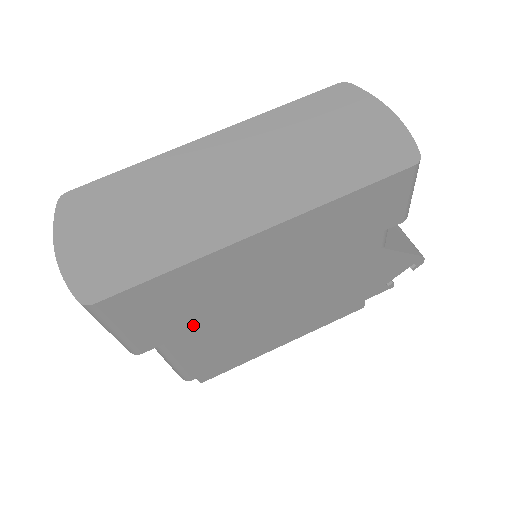
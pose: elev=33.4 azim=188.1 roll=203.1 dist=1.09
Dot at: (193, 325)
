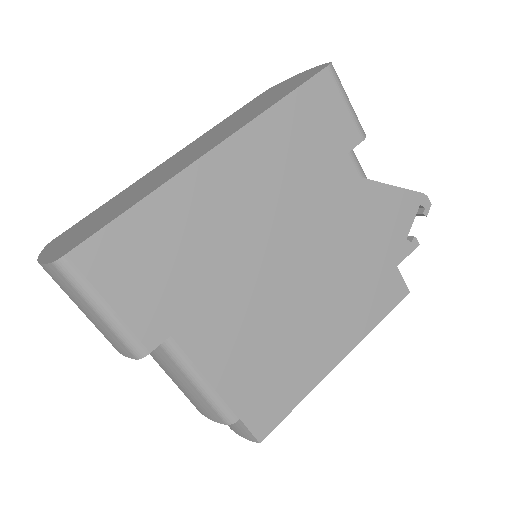
Dot at: (195, 301)
